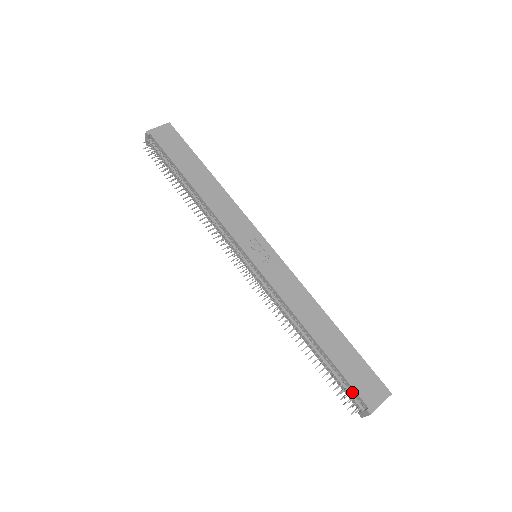
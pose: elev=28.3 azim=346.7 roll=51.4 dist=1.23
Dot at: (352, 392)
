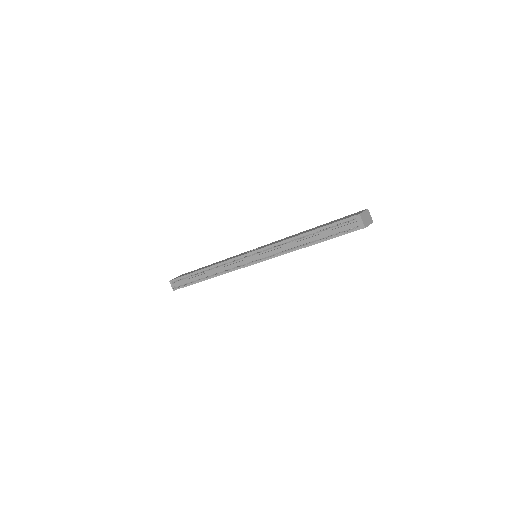
Dot at: (345, 224)
